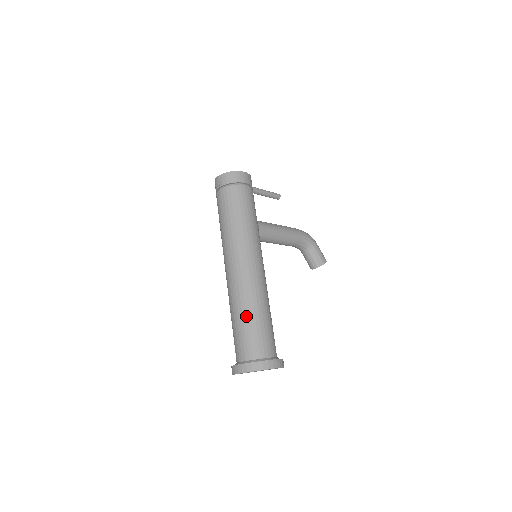
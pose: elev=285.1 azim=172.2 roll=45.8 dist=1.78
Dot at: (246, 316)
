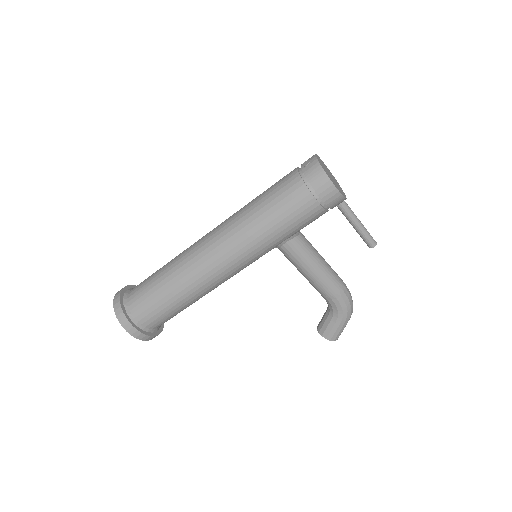
Dot at: (163, 279)
